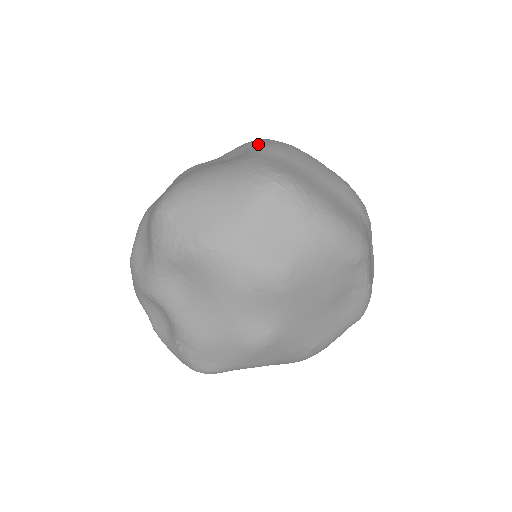
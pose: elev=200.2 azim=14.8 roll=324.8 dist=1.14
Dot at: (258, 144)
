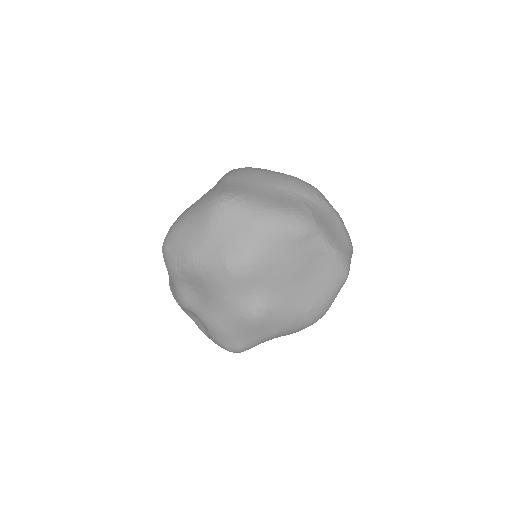
Dot at: (222, 177)
